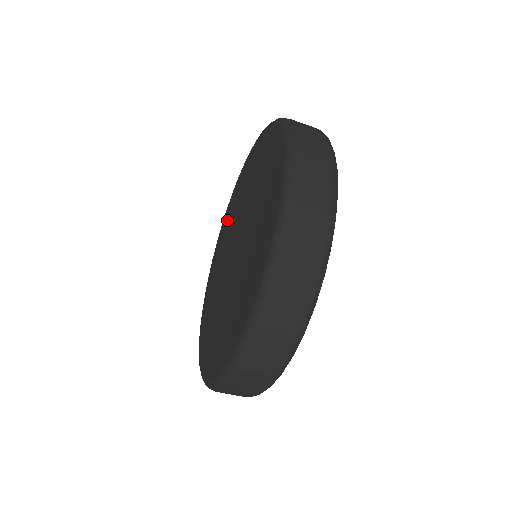
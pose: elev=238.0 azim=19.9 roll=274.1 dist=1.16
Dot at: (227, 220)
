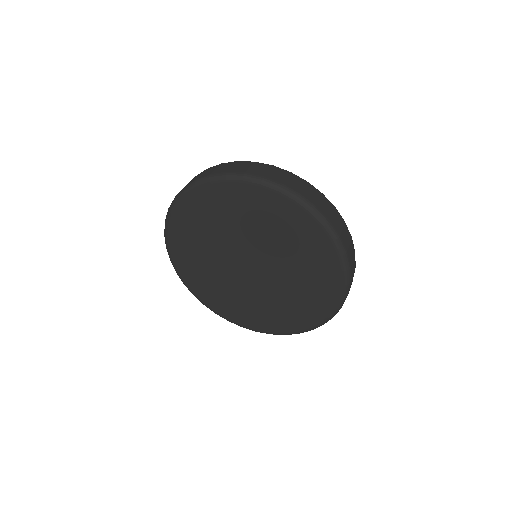
Dot at: (201, 214)
